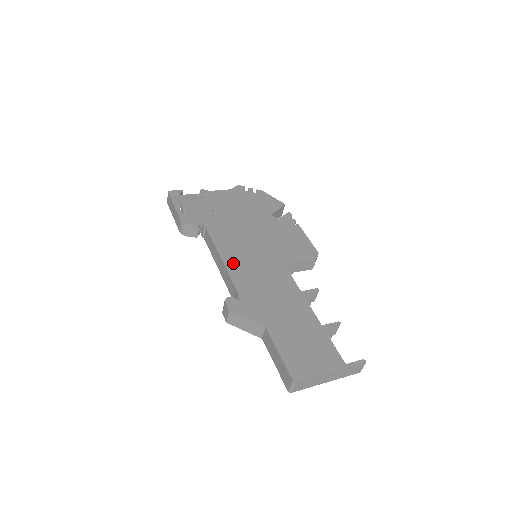
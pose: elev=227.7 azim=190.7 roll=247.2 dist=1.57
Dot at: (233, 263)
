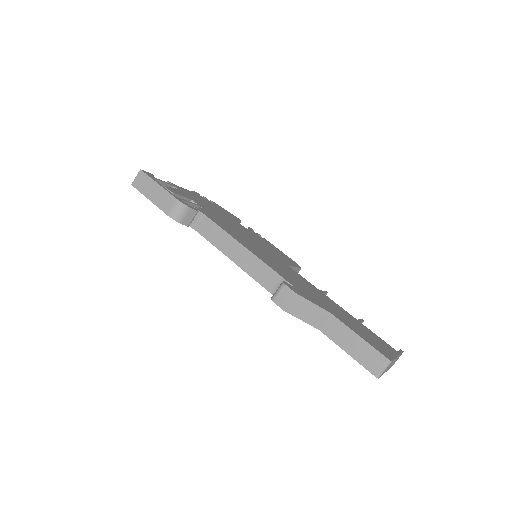
Dot at: (257, 253)
